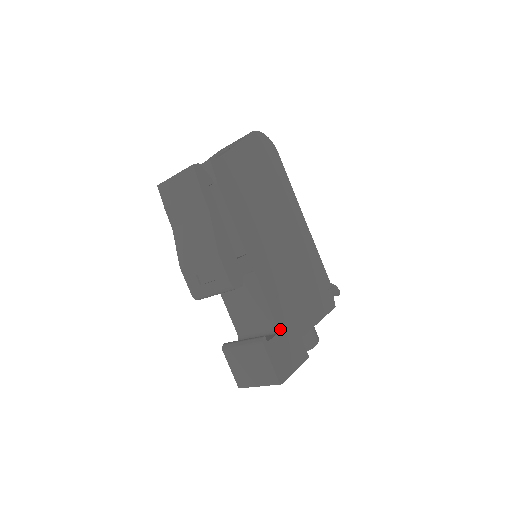
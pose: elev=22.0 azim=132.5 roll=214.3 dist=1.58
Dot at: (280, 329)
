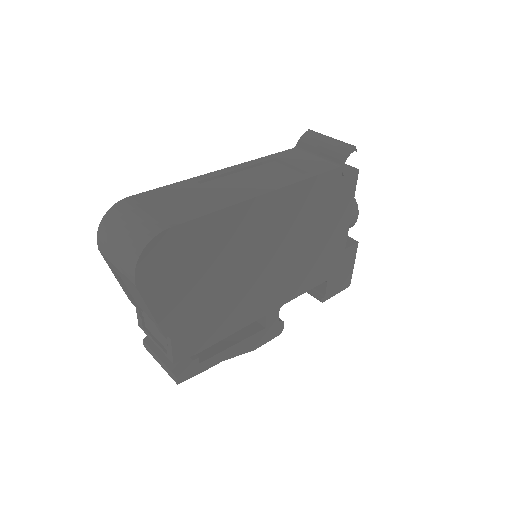
Dot at: (327, 278)
